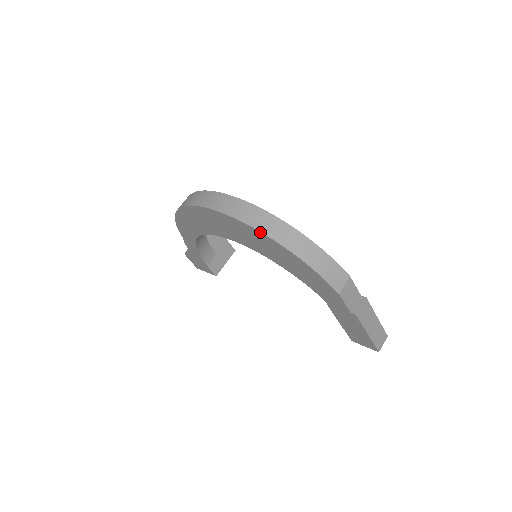
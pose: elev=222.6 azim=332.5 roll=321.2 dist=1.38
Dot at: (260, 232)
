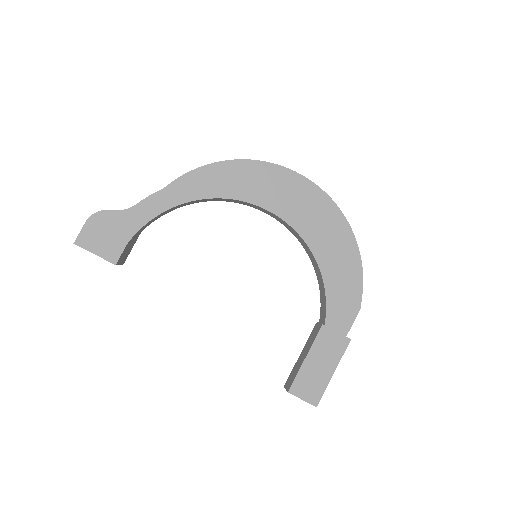
Dot at: (347, 222)
